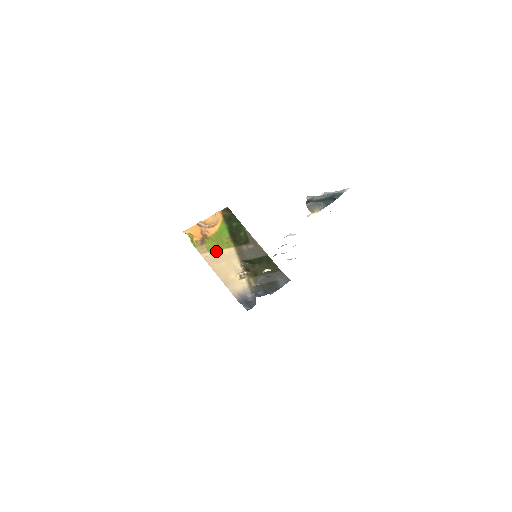
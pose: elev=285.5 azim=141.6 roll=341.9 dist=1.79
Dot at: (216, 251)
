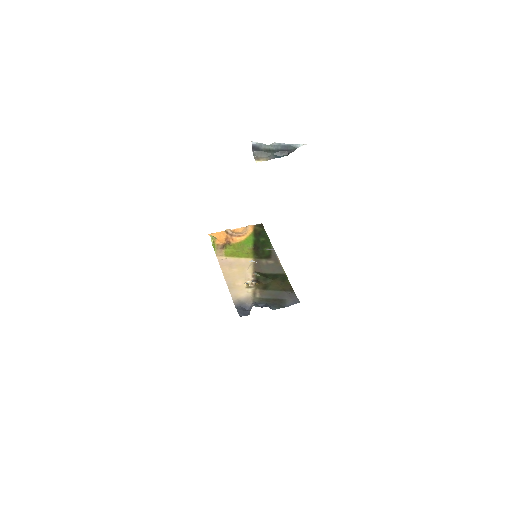
Dot at: (233, 257)
